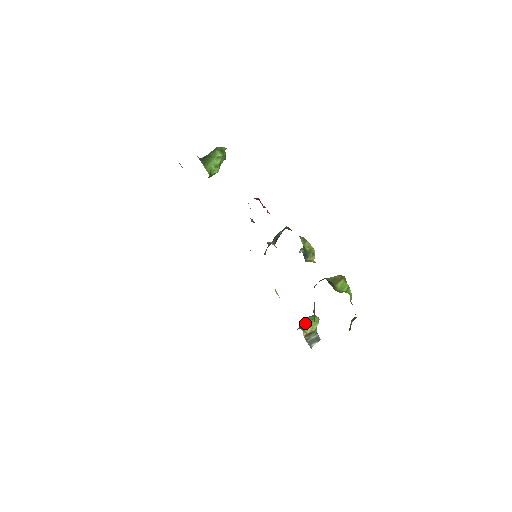
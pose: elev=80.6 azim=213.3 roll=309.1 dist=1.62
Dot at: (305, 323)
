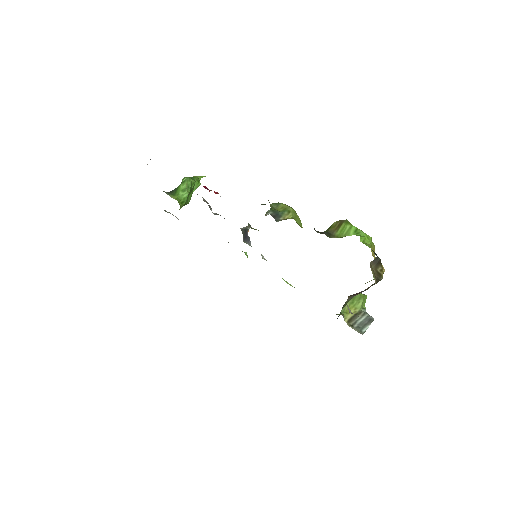
Dot at: (344, 306)
